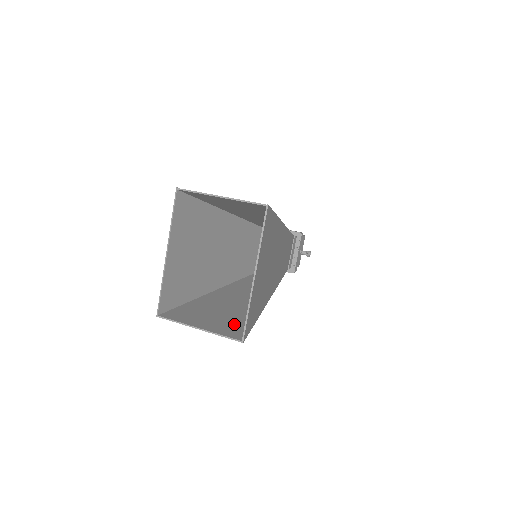
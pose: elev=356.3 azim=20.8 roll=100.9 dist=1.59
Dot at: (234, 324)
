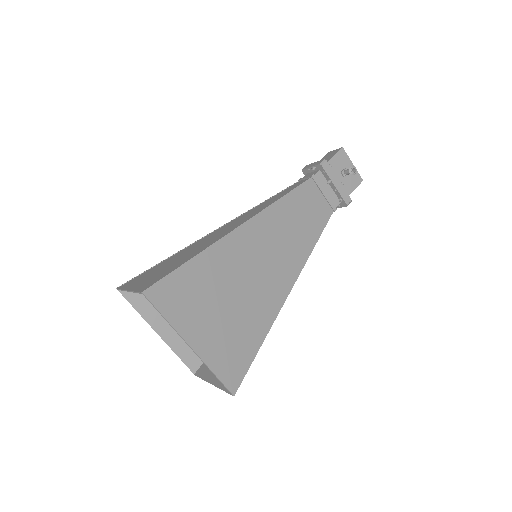
Dot at: occluded
